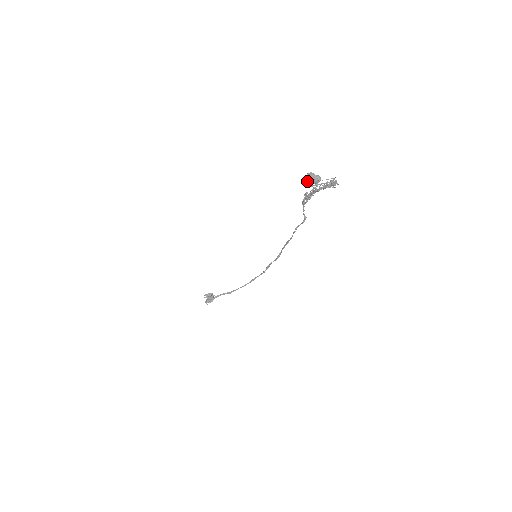
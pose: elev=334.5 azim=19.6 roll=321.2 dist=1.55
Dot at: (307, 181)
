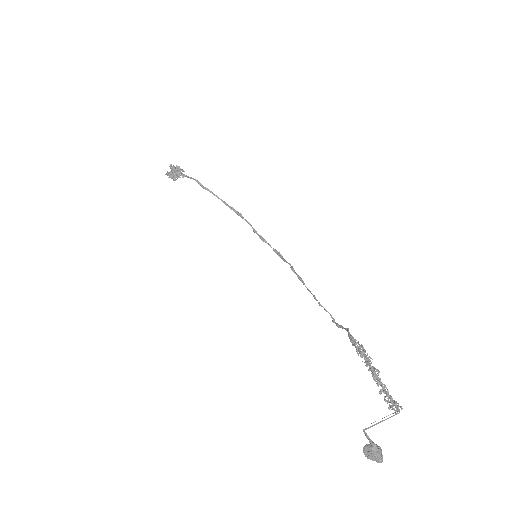
Dot at: (365, 453)
